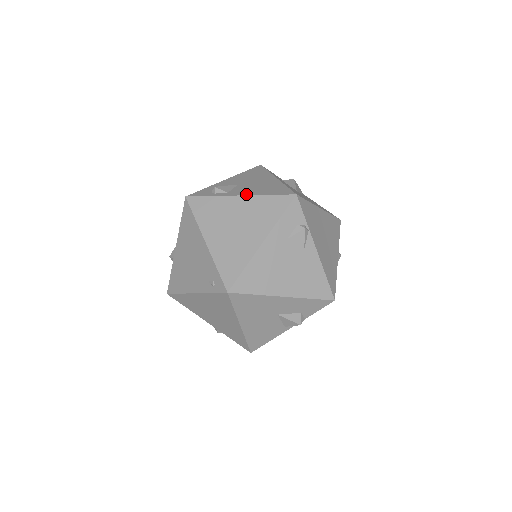
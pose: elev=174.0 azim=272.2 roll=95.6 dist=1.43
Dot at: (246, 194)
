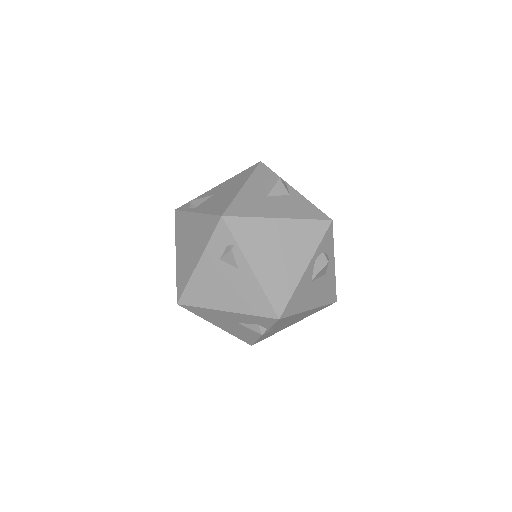
Dot at: (200, 211)
